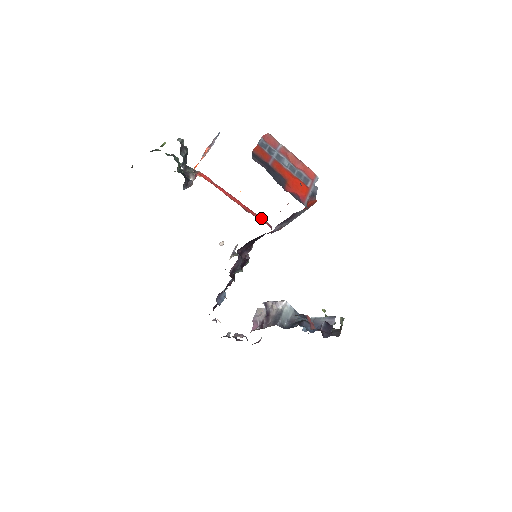
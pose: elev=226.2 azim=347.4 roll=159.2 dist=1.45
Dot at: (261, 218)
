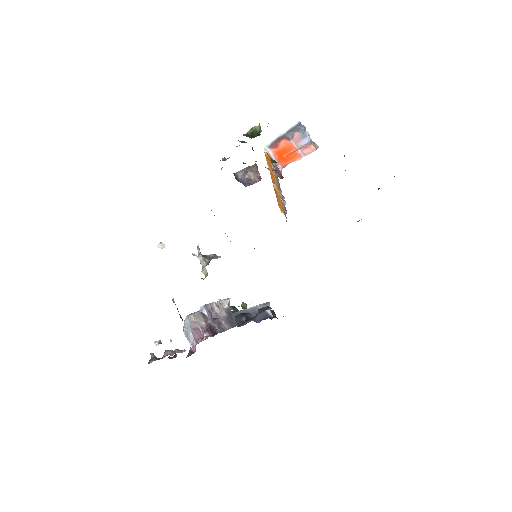
Dot at: occluded
